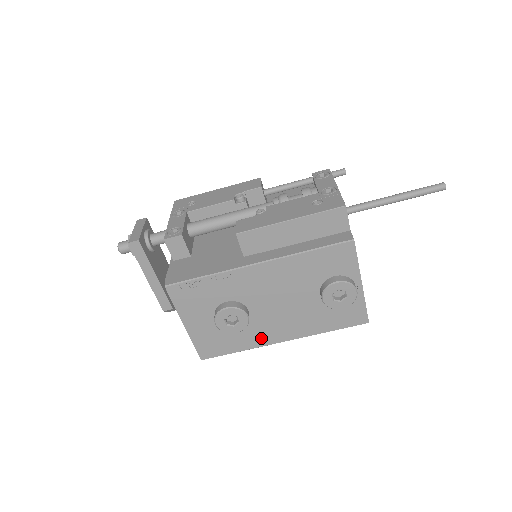
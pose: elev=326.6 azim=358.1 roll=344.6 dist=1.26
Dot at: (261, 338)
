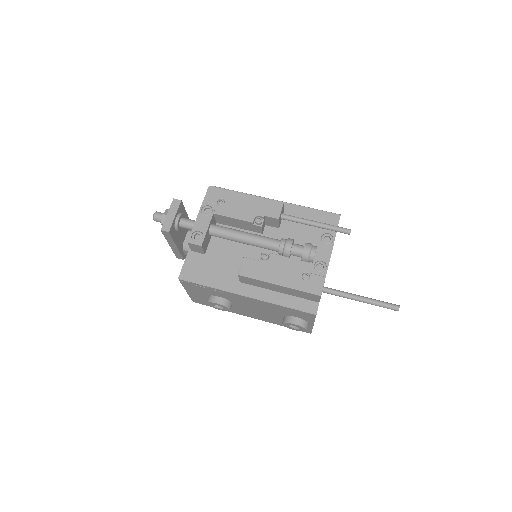
Dot at: (237, 312)
